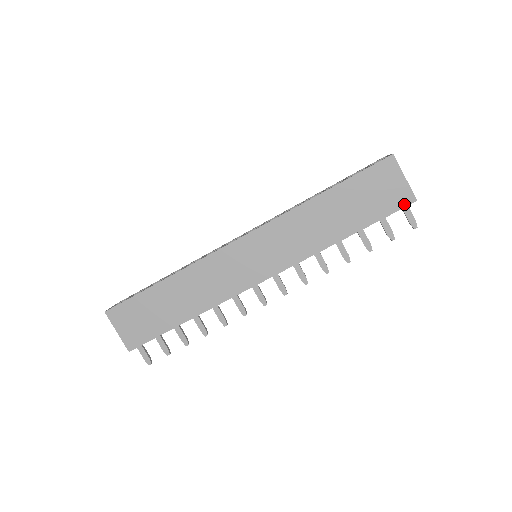
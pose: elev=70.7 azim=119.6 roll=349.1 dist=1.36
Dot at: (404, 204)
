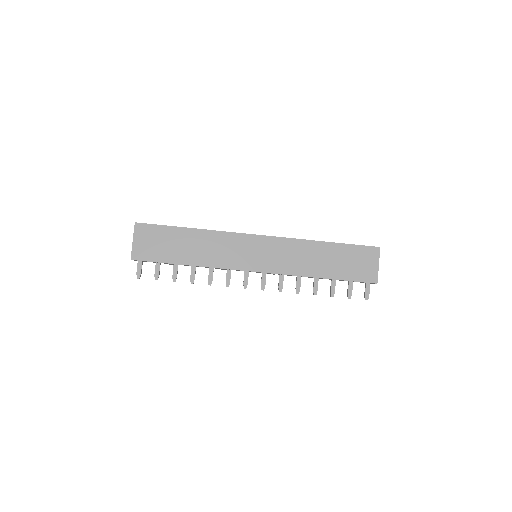
Dot at: (369, 280)
